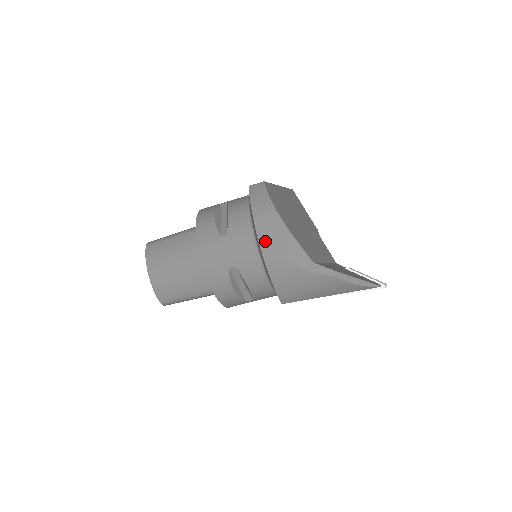
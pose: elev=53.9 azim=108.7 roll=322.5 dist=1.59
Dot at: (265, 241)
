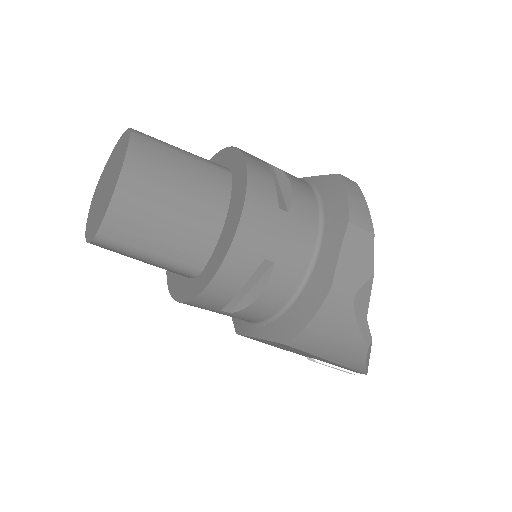
Dot at: (346, 259)
